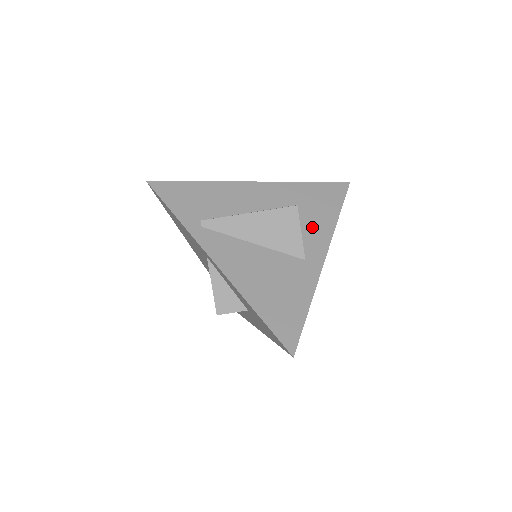
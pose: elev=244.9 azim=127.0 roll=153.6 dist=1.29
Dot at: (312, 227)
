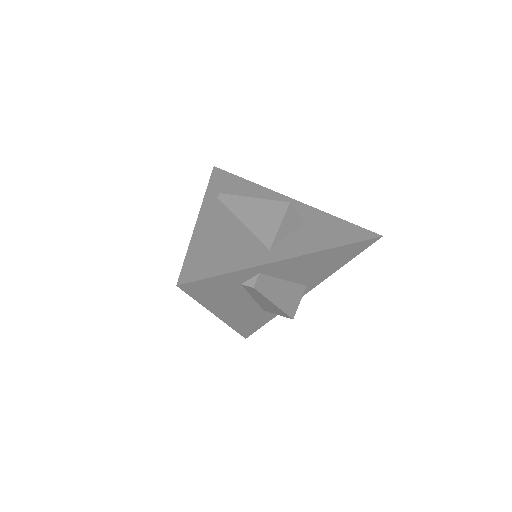
Dot at: (304, 239)
